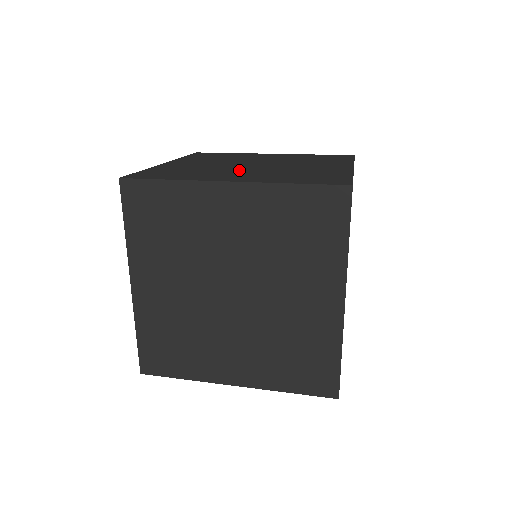
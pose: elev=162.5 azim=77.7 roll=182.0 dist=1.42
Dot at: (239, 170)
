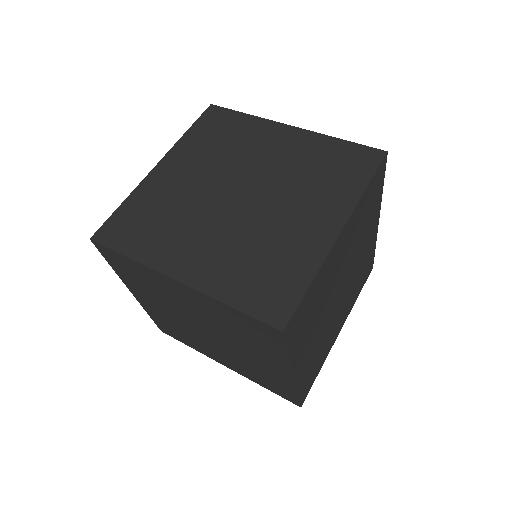
Dot at: (209, 224)
